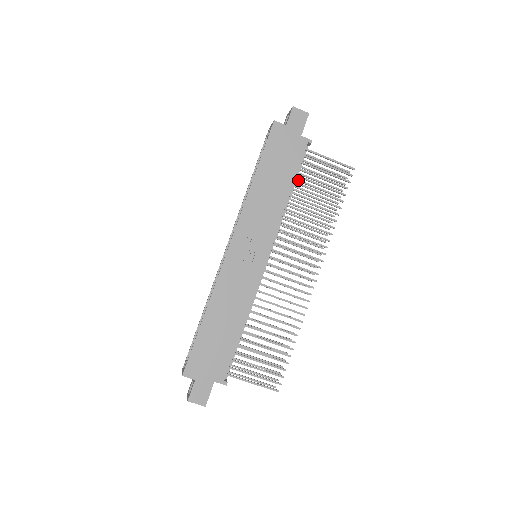
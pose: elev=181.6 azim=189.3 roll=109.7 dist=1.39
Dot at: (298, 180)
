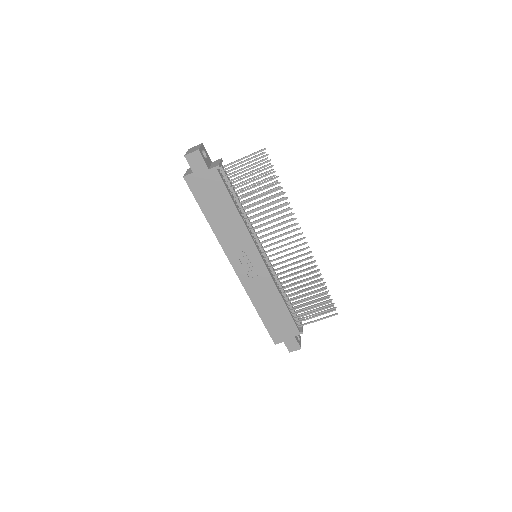
Dot at: (237, 187)
